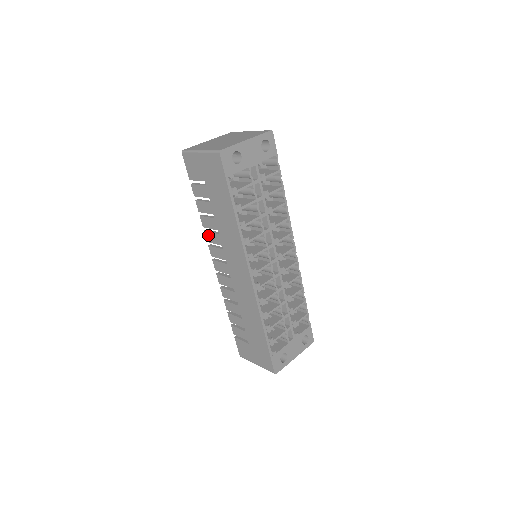
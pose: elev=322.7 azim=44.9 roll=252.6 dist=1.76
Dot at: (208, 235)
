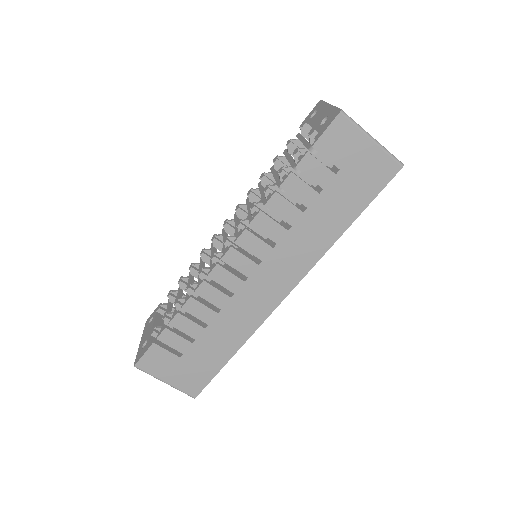
Dot at: (263, 219)
